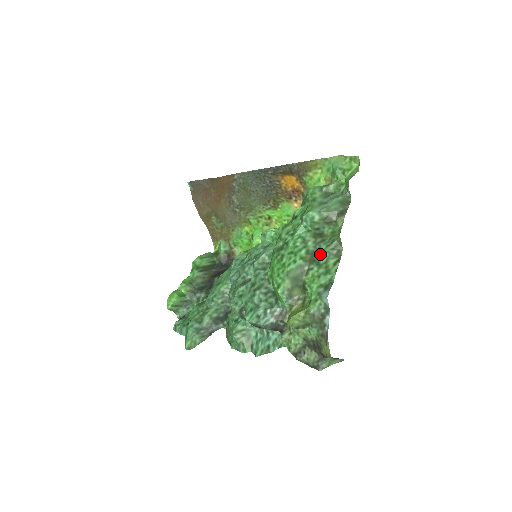
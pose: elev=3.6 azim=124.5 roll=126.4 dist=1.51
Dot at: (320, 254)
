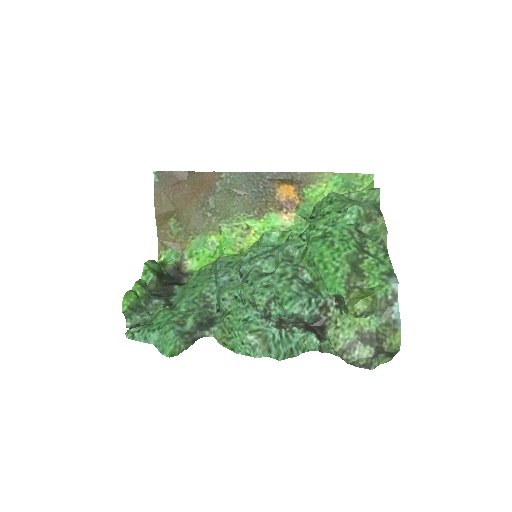
Dot at: (368, 246)
